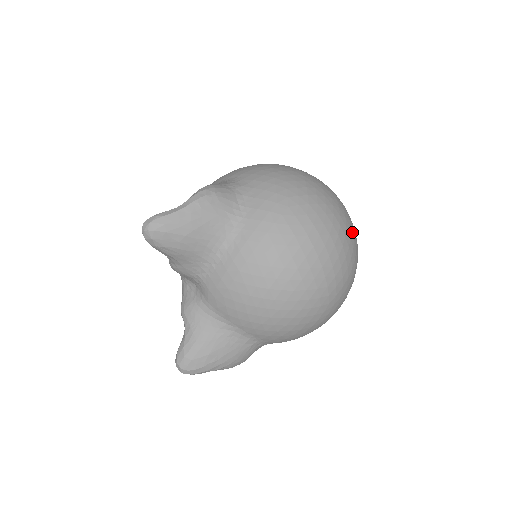
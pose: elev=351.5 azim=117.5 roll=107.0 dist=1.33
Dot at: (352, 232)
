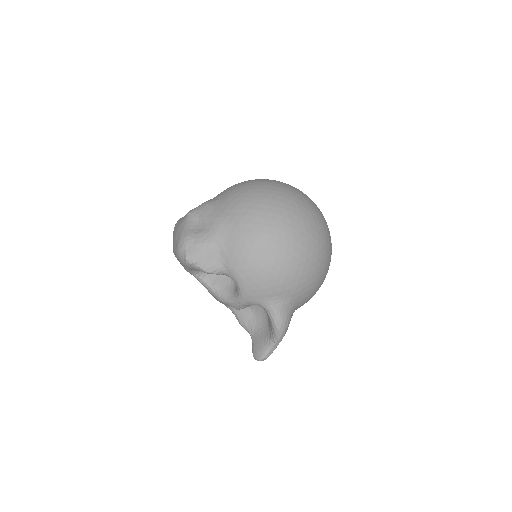
Dot at: occluded
